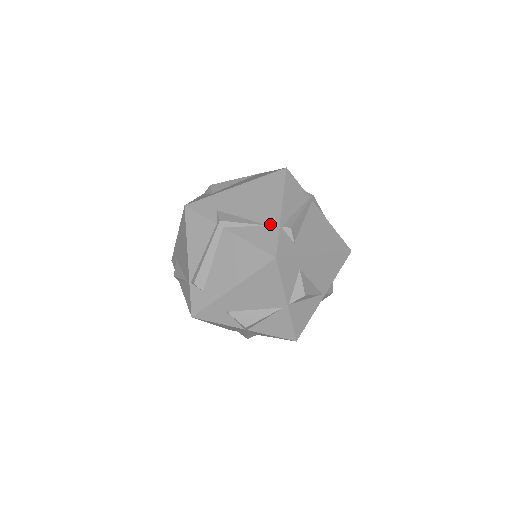
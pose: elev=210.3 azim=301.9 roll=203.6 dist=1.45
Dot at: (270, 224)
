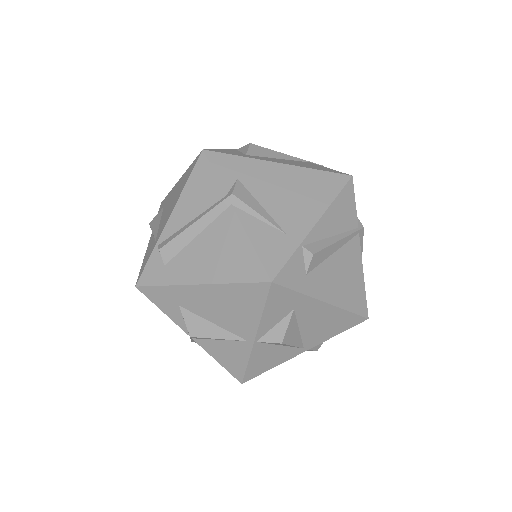
Dot at: (291, 234)
